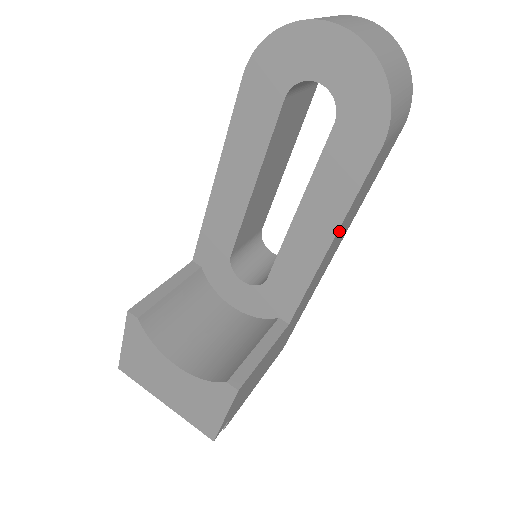
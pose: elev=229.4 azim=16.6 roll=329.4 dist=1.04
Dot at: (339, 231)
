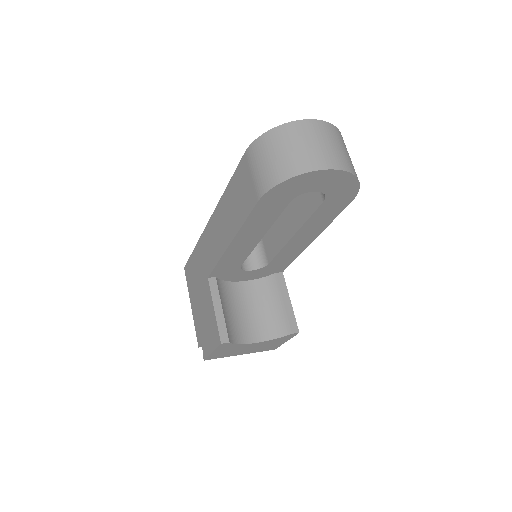
Dot at: occluded
